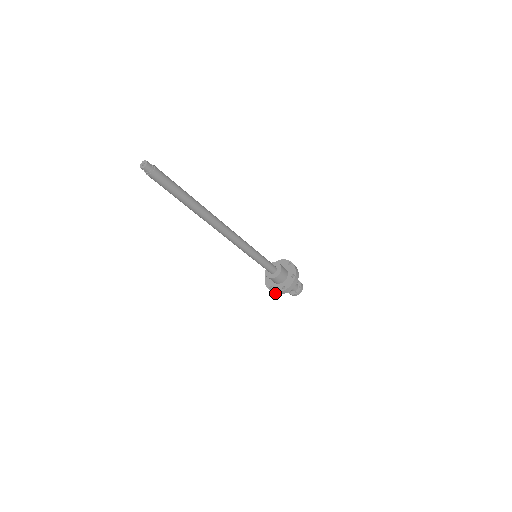
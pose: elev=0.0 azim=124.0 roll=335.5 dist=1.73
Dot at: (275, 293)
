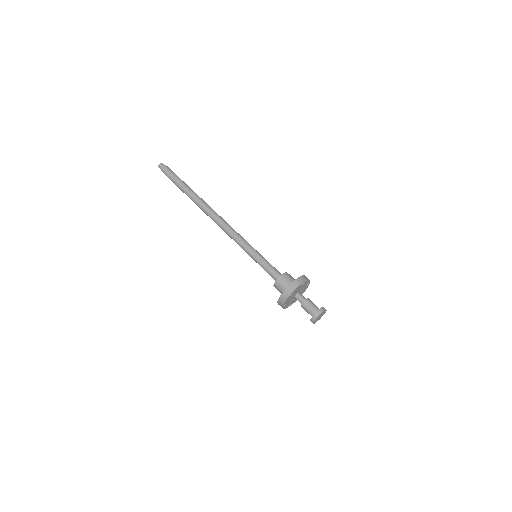
Dot at: (282, 304)
